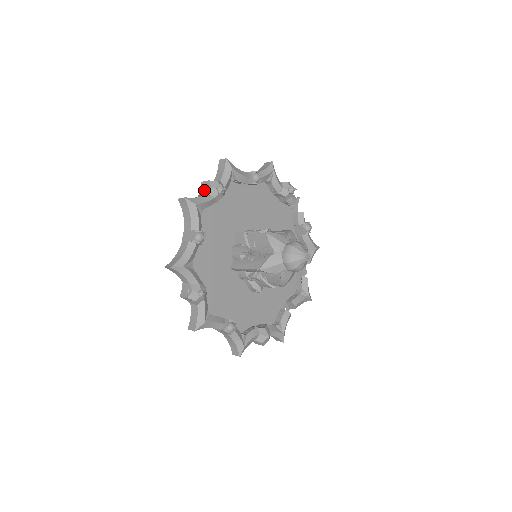
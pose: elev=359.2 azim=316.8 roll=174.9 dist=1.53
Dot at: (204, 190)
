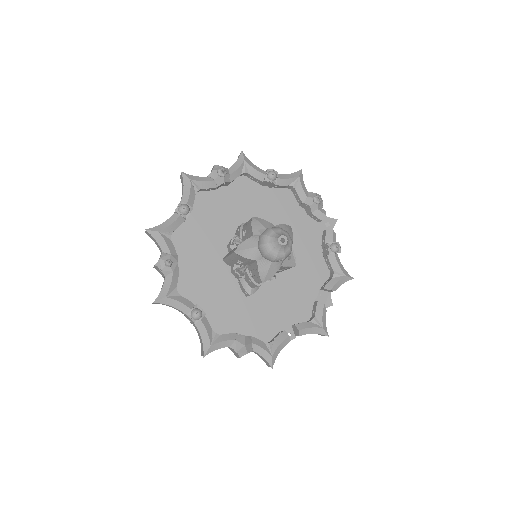
Dot at: occluded
